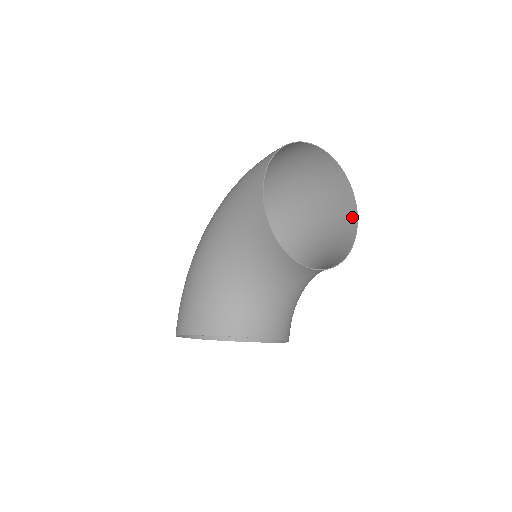
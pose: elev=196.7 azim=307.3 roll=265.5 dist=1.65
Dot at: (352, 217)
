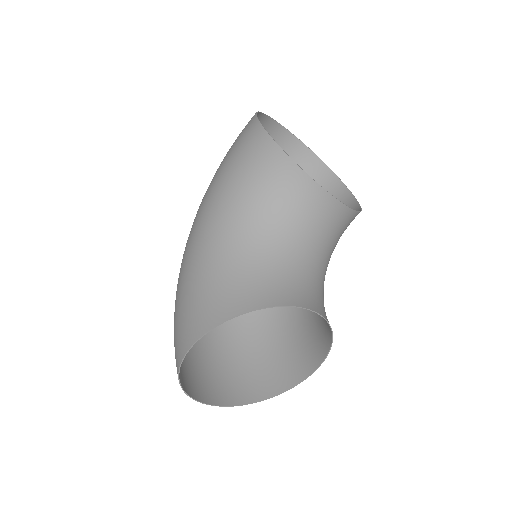
Dot at: (344, 195)
